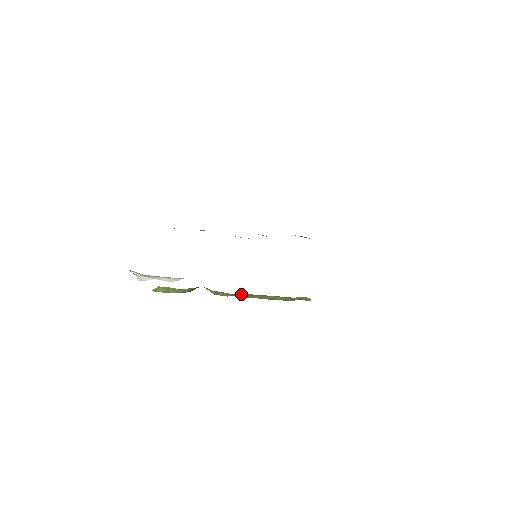
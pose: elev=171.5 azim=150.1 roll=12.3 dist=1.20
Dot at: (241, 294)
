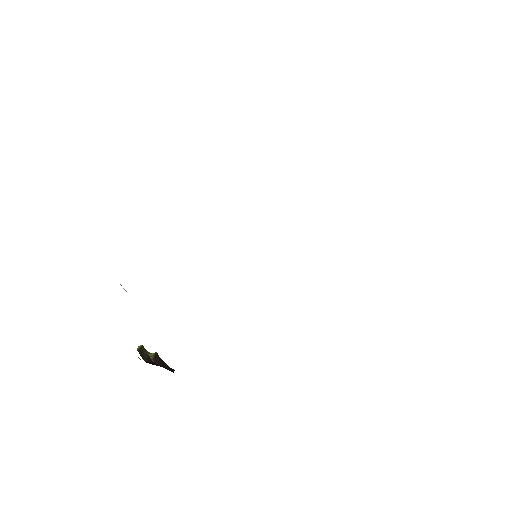
Dot at: occluded
